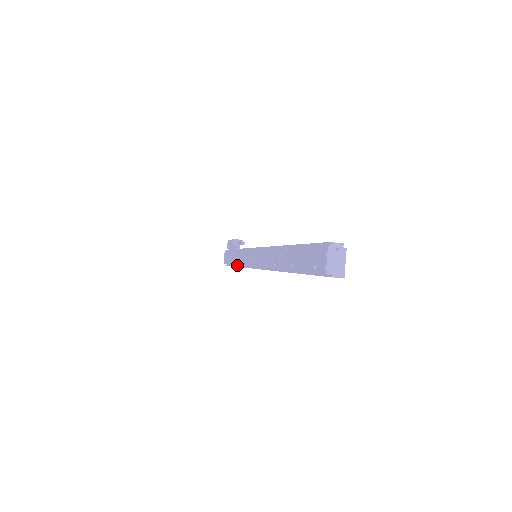
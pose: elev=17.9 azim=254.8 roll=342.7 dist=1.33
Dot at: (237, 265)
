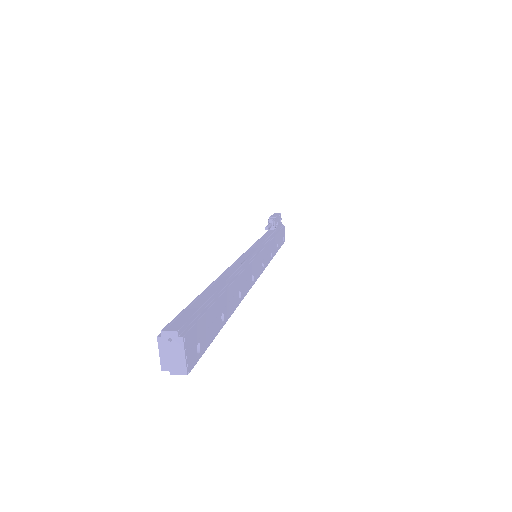
Dot at: occluded
